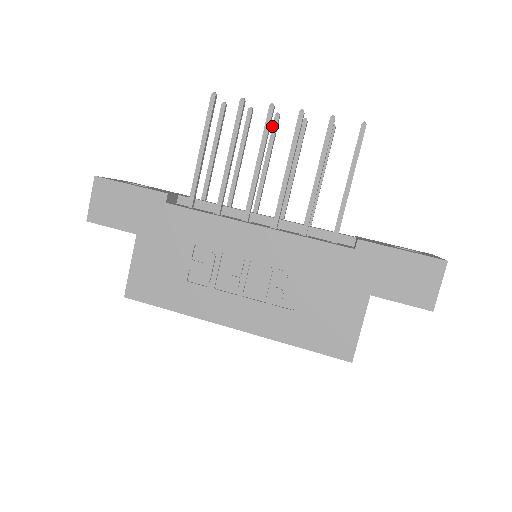
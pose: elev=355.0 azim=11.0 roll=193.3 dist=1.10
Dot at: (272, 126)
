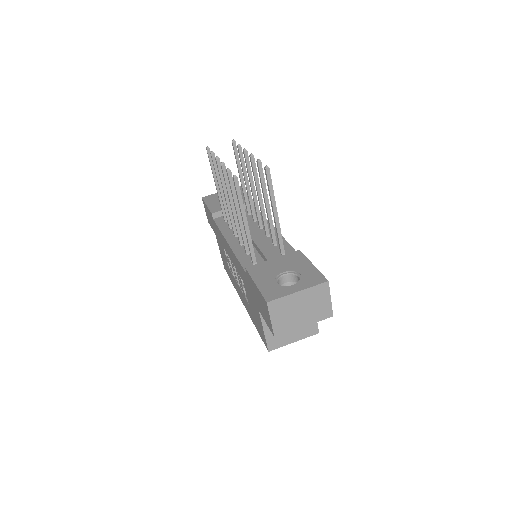
Dot at: (245, 160)
